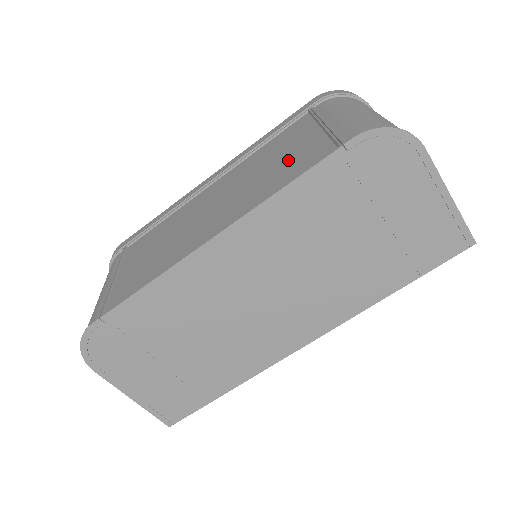
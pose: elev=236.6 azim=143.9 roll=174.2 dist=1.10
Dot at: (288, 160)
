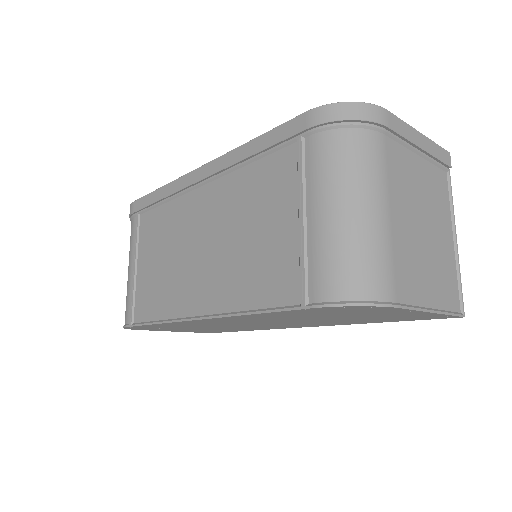
Dot at: (262, 252)
